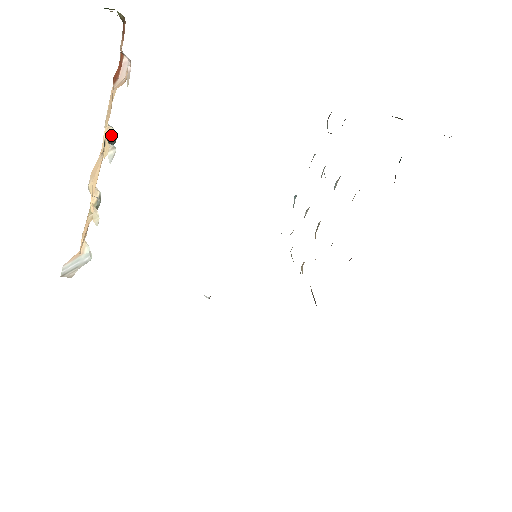
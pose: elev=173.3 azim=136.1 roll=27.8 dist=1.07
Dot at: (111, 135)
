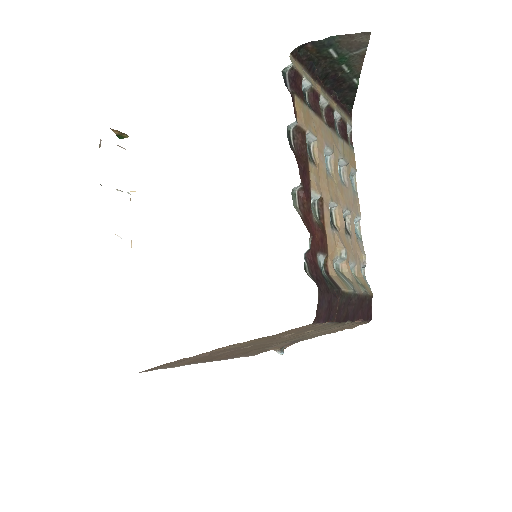
Dot at: occluded
